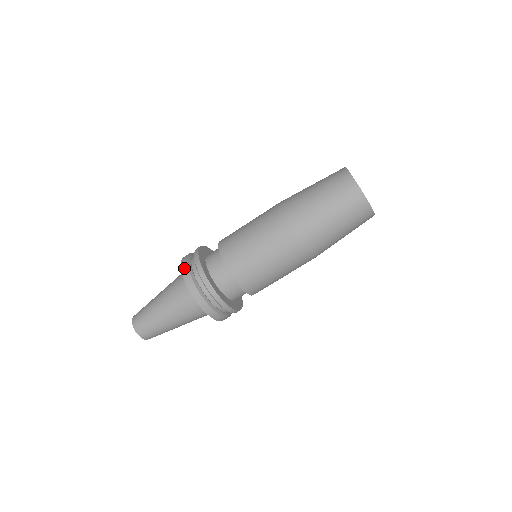
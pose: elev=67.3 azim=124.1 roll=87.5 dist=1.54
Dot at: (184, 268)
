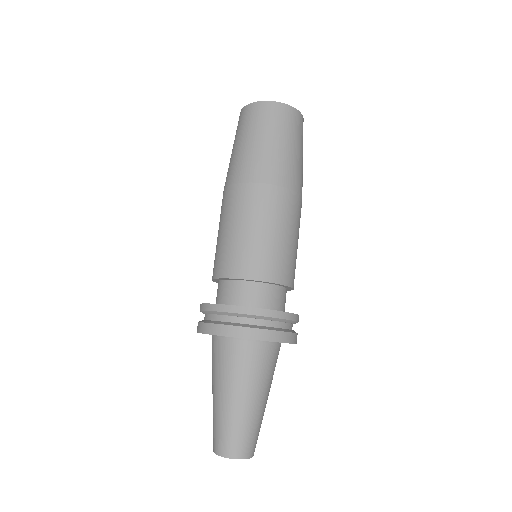
Dot at: (233, 332)
